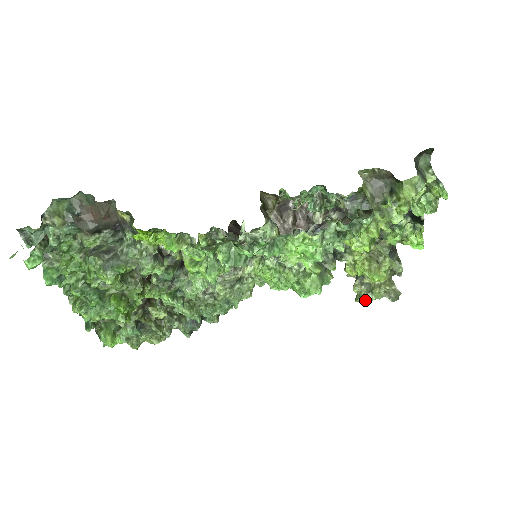
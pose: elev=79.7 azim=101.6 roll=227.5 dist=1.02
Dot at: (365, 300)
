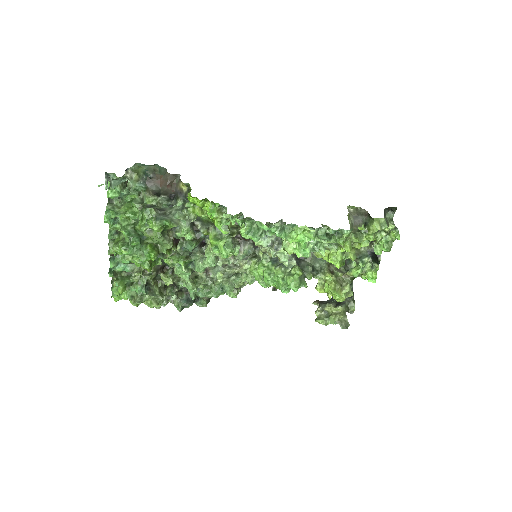
Dot at: (322, 322)
